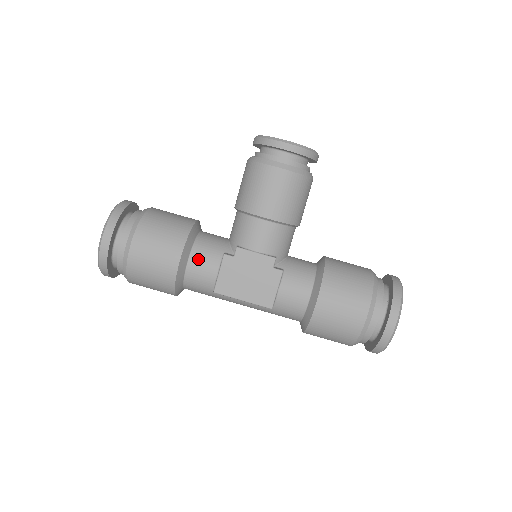
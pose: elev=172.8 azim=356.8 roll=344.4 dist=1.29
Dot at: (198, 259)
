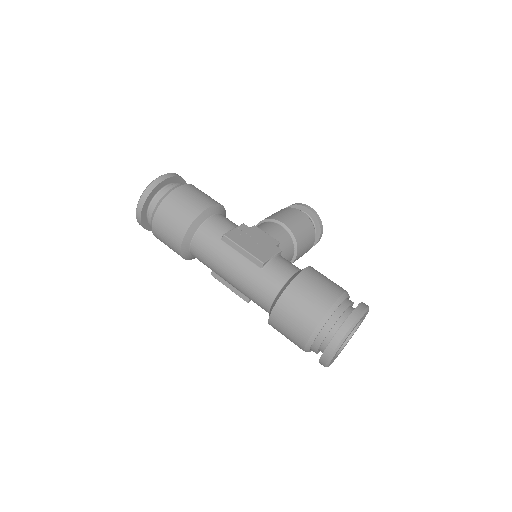
Dot at: (223, 218)
